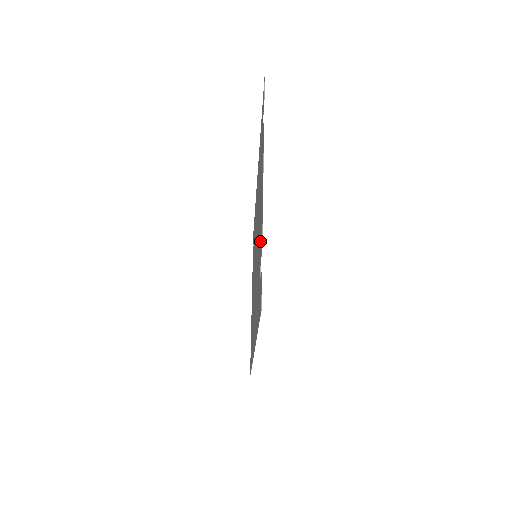
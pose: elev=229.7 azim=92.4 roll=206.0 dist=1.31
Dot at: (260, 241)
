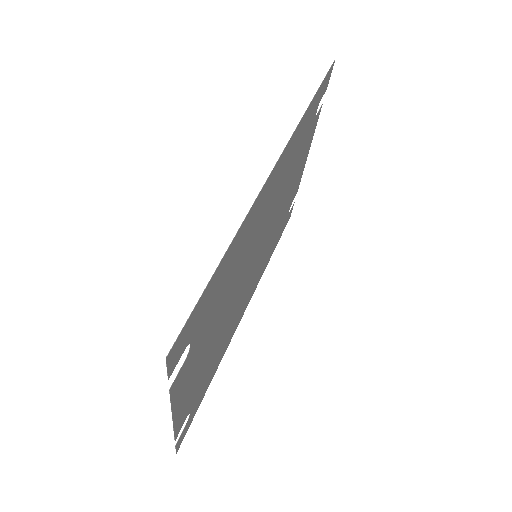
Dot at: (307, 141)
